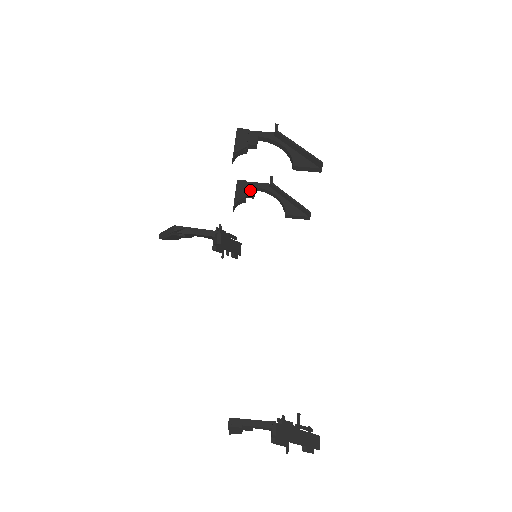
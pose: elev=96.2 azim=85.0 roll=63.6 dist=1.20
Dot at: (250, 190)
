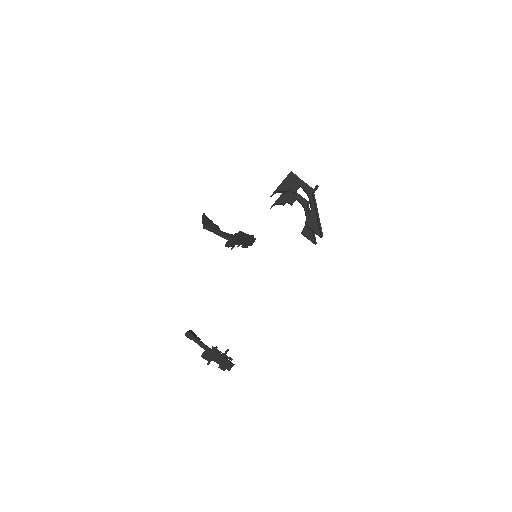
Dot at: (292, 199)
